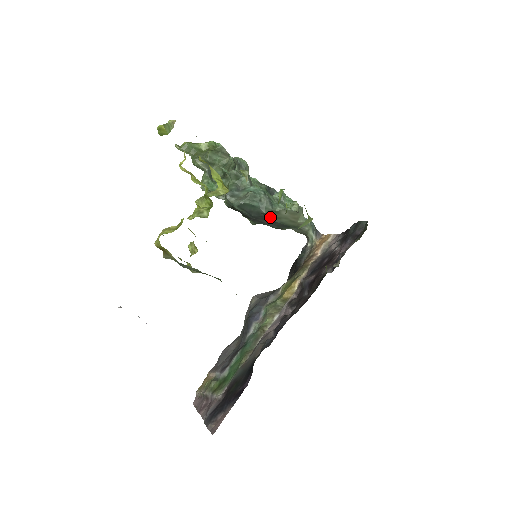
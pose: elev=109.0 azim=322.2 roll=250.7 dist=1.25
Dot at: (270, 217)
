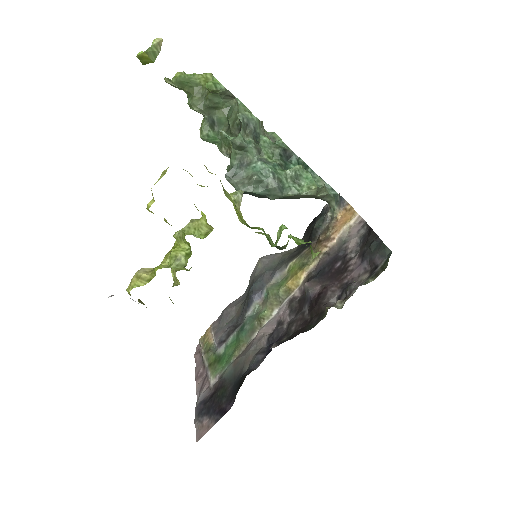
Dot at: (280, 198)
